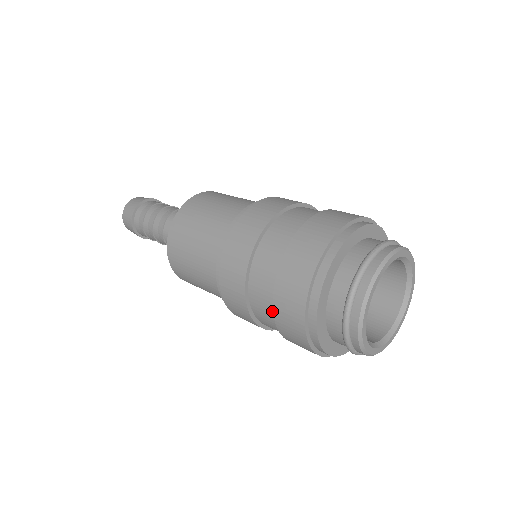
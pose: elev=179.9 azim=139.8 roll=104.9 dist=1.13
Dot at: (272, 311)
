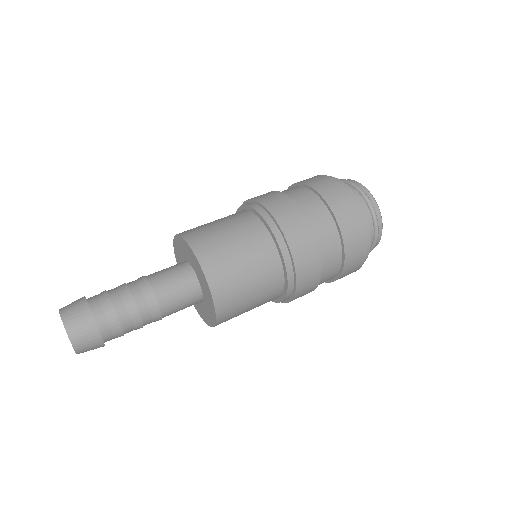
Dot at: (326, 212)
